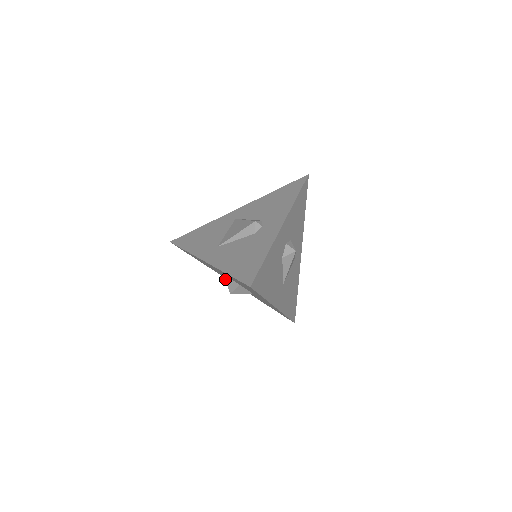
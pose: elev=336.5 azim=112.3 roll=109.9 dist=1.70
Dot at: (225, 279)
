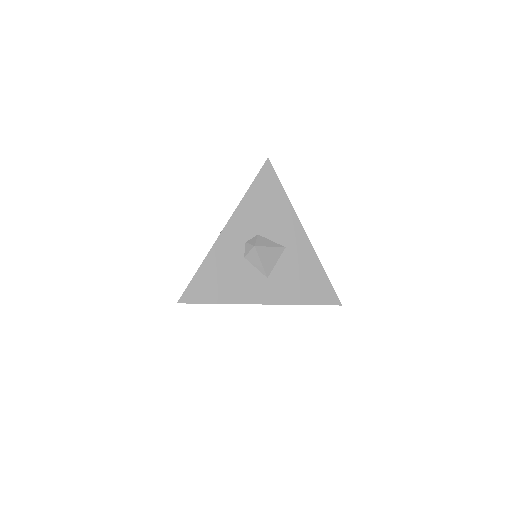
Dot at: occluded
